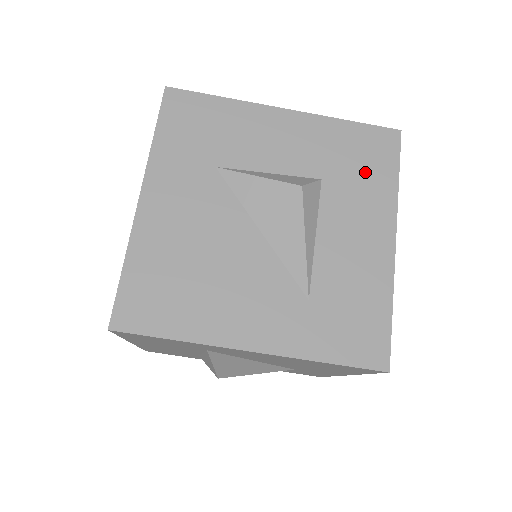
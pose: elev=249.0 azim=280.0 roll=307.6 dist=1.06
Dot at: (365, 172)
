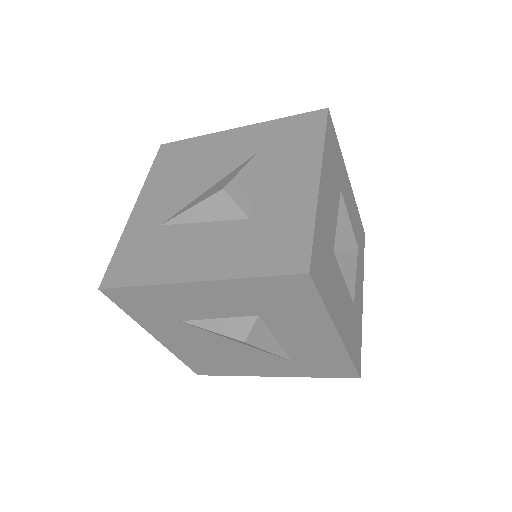
Dot at: (291, 306)
